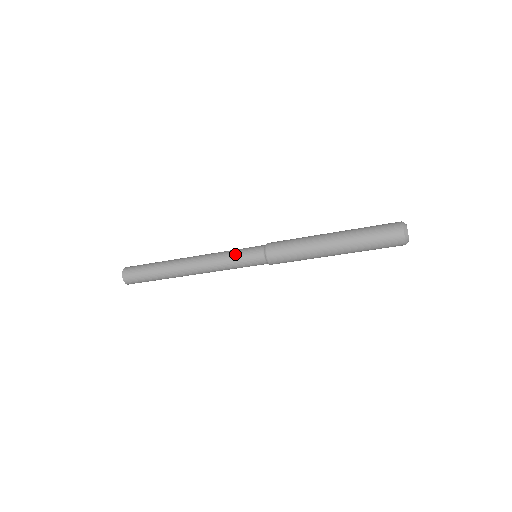
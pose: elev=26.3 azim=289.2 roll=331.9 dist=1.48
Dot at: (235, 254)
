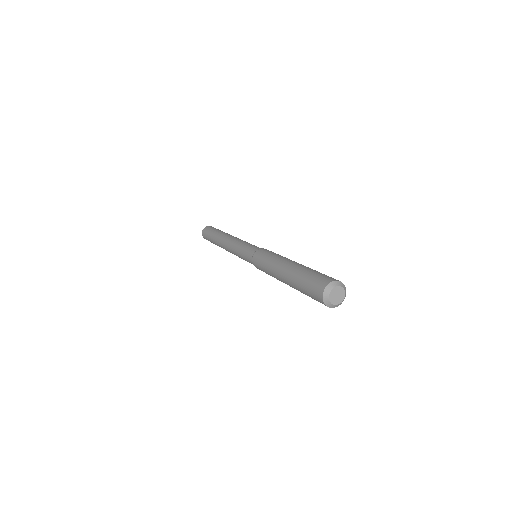
Dot at: (242, 258)
